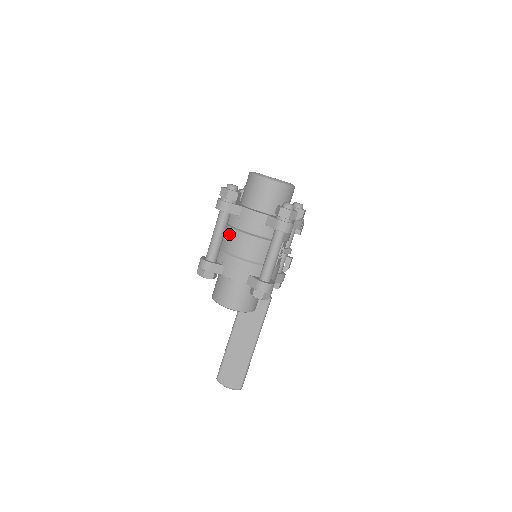
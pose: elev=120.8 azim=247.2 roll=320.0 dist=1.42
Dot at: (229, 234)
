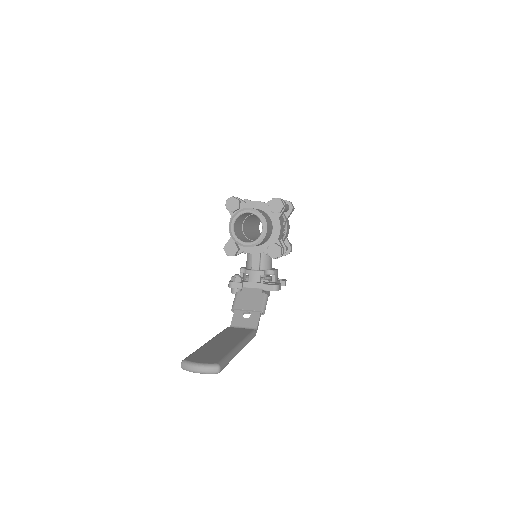
Dot at: occluded
